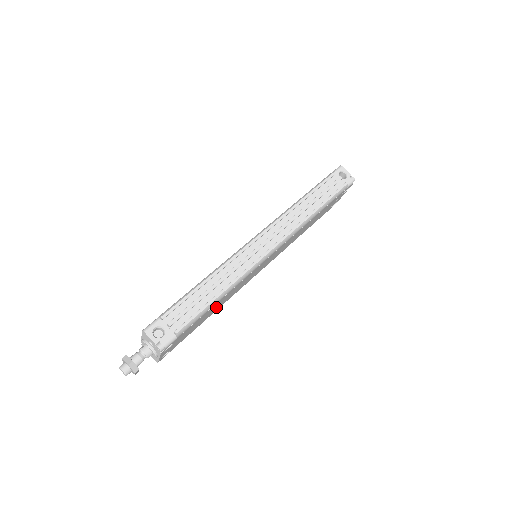
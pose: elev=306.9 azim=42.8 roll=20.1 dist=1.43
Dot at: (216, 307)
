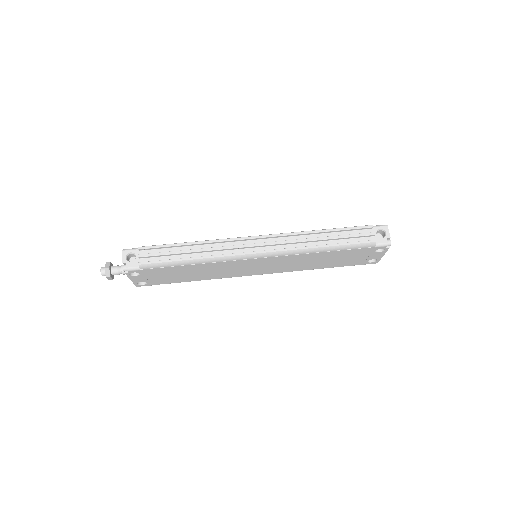
Dot at: (196, 273)
